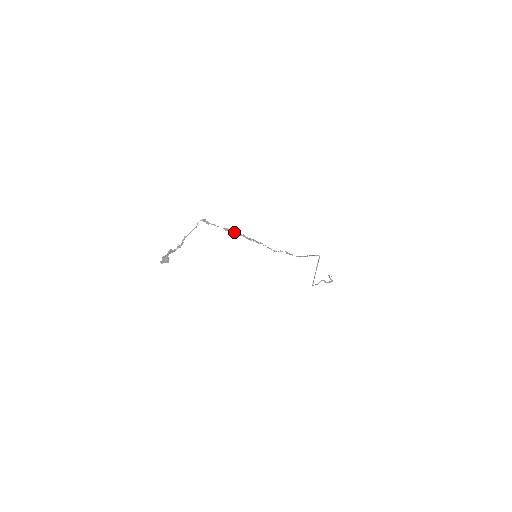
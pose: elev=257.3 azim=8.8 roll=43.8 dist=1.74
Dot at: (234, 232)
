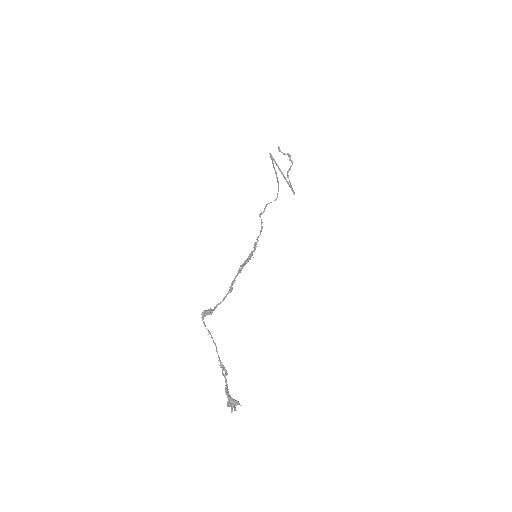
Dot at: occluded
